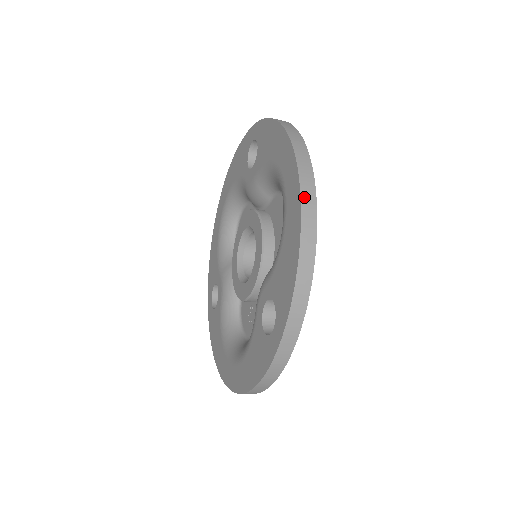
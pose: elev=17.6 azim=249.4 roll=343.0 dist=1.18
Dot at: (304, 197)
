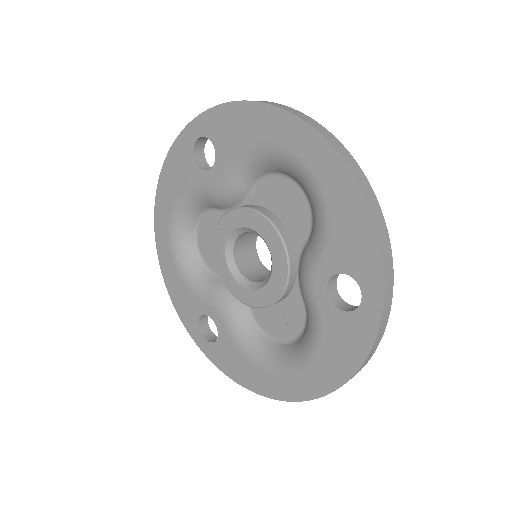
Dot at: (341, 152)
